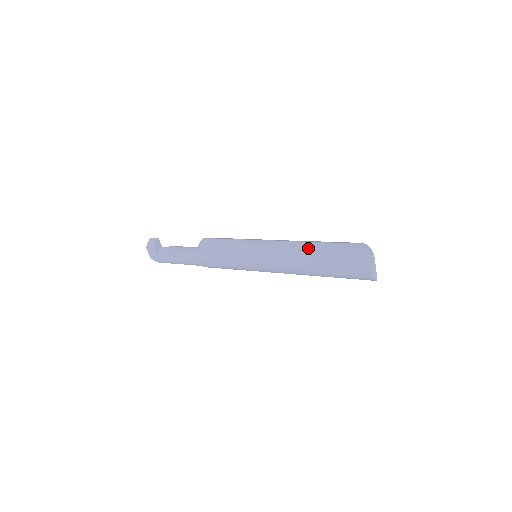
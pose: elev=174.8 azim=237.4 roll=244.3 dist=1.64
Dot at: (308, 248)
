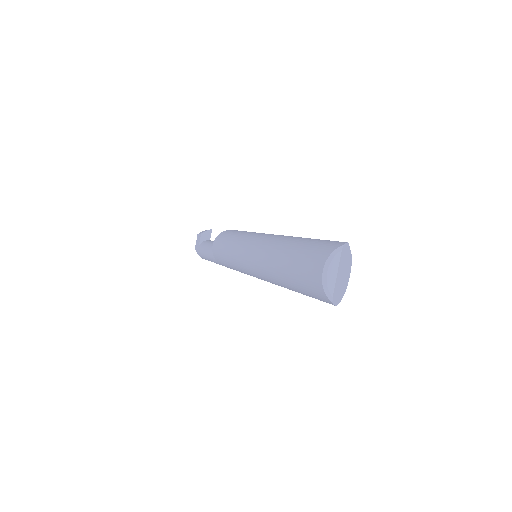
Dot at: (290, 238)
